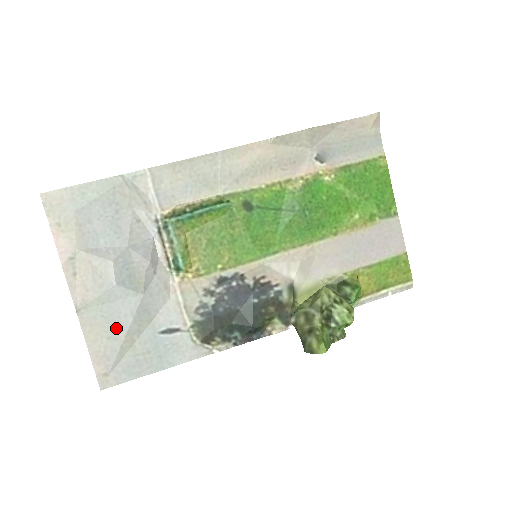
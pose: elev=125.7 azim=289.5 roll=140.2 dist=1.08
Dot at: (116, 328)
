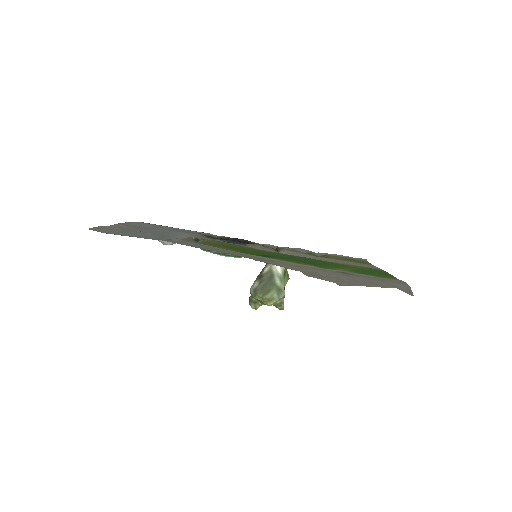
Dot at: (147, 228)
